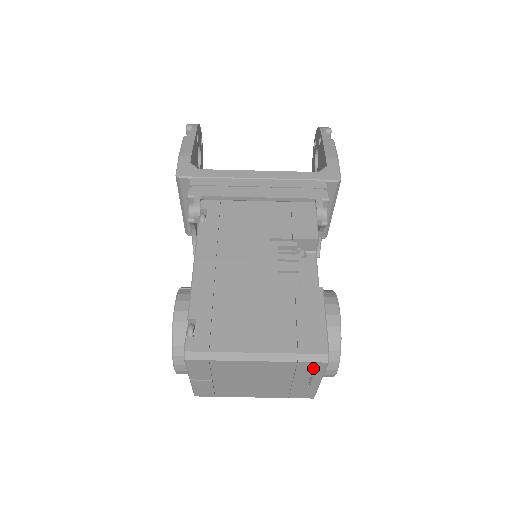
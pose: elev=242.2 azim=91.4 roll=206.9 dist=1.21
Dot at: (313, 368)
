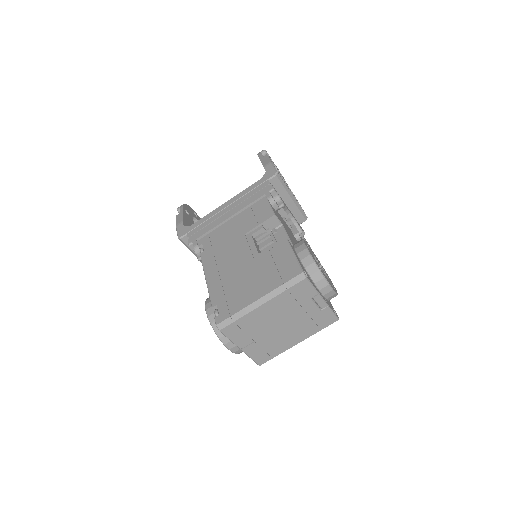
Dot at: (303, 289)
